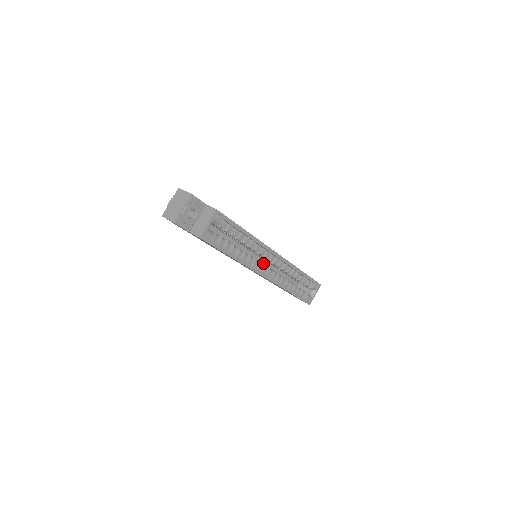
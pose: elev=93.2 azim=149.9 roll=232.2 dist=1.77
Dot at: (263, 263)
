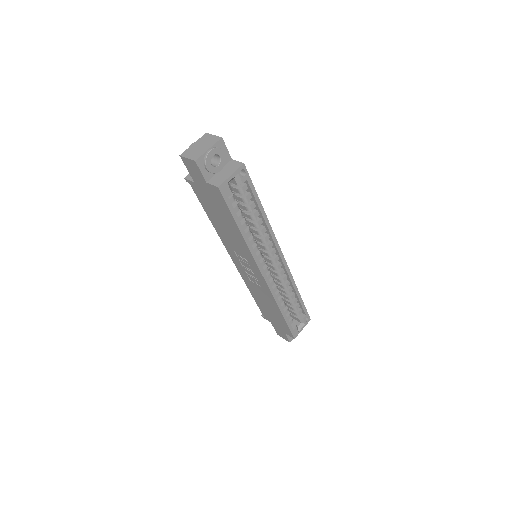
Dot at: occluded
